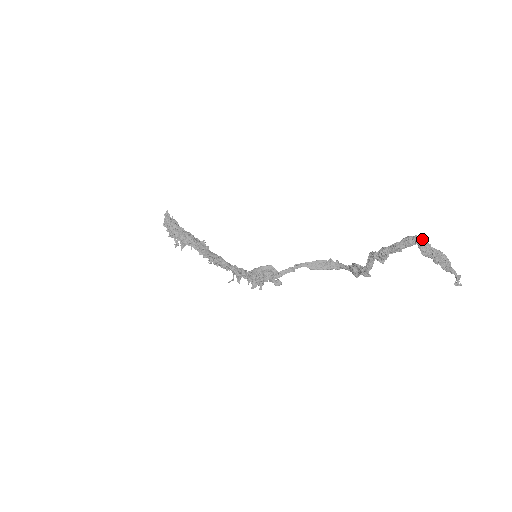
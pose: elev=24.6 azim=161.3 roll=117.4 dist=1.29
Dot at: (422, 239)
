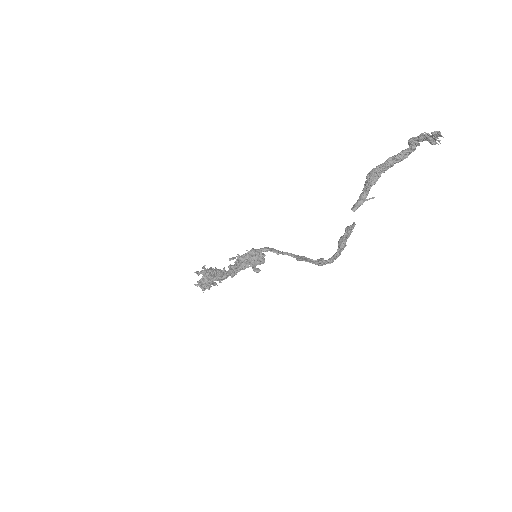
Dot at: occluded
